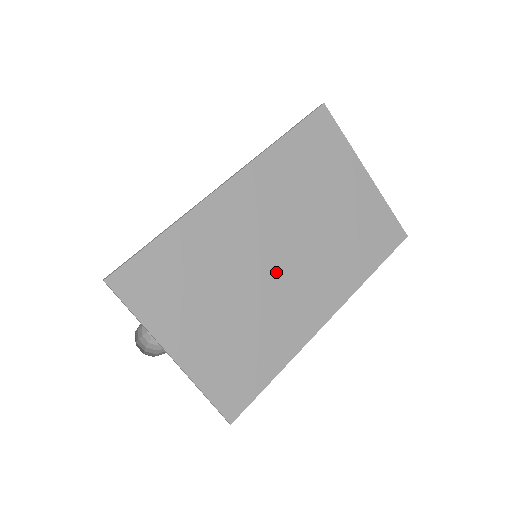
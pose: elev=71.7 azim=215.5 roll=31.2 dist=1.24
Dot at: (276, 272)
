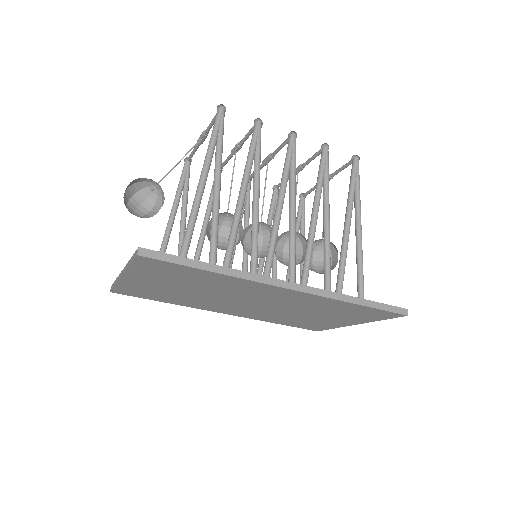
Dot at: (236, 302)
